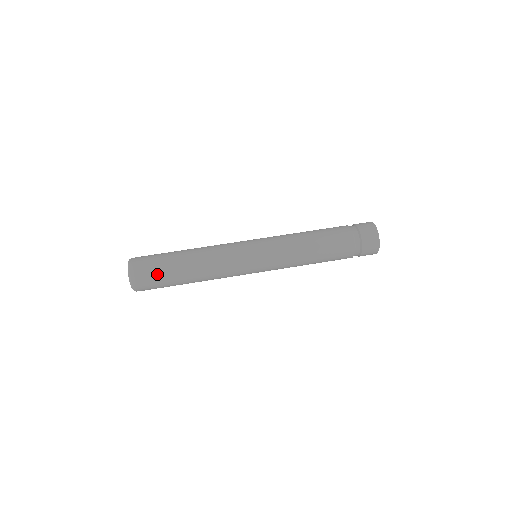
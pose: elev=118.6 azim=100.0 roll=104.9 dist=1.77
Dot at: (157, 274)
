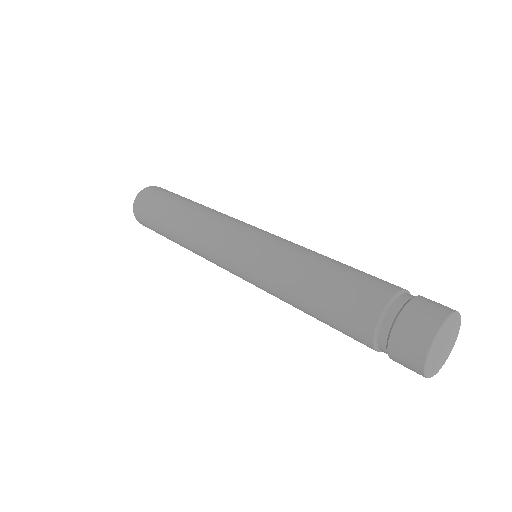
Dot at: (150, 222)
